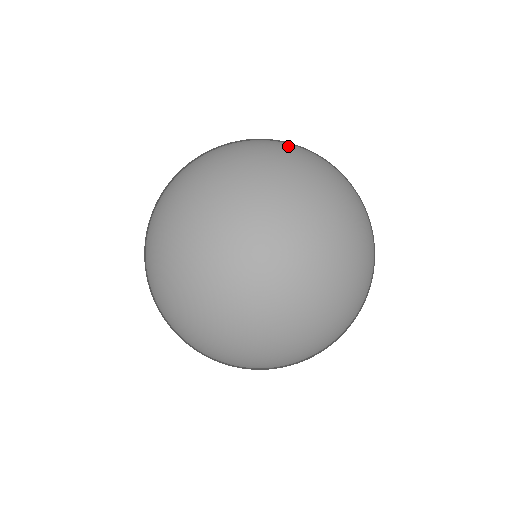
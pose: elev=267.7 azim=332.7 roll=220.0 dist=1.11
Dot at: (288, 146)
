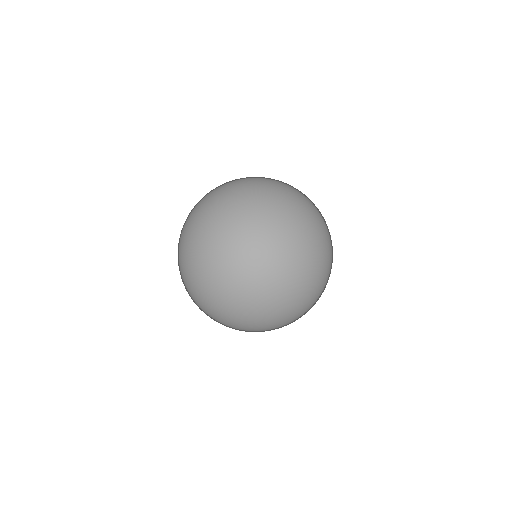
Dot at: (241, 181)
